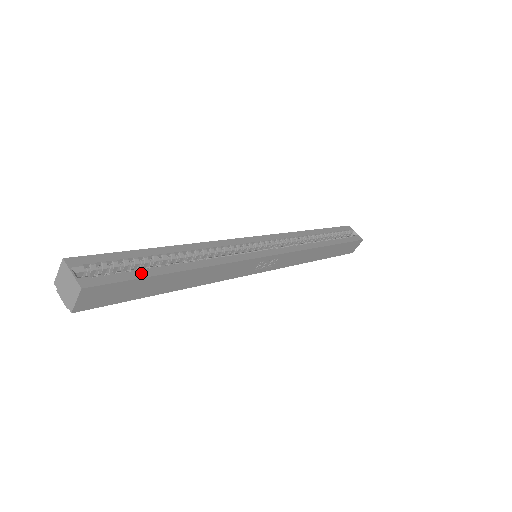
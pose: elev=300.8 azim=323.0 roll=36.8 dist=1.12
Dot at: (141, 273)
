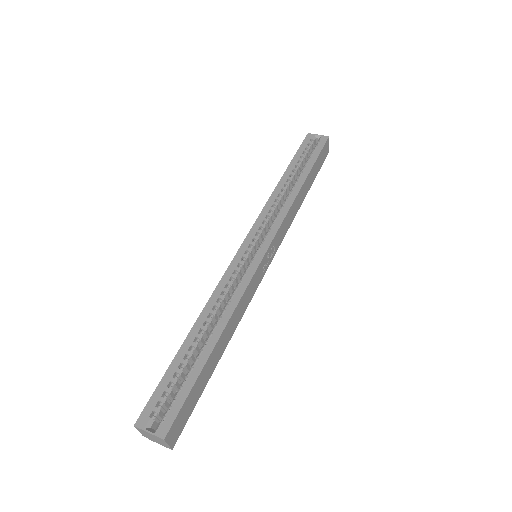
Dot at: (190, 381)
